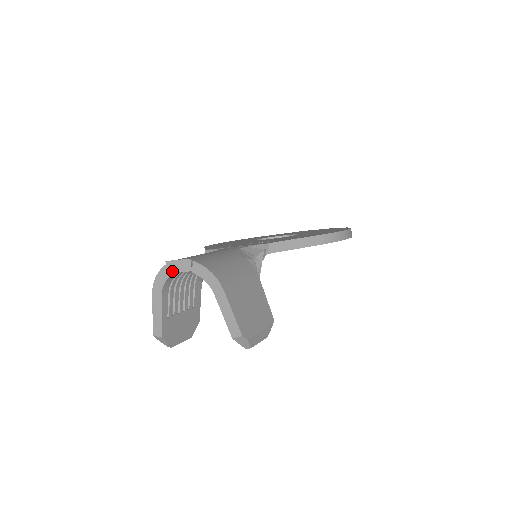
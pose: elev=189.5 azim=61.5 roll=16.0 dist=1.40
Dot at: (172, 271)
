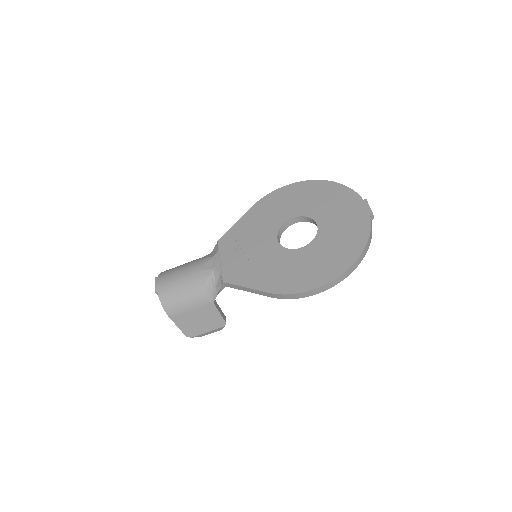
Dot at: occluded
